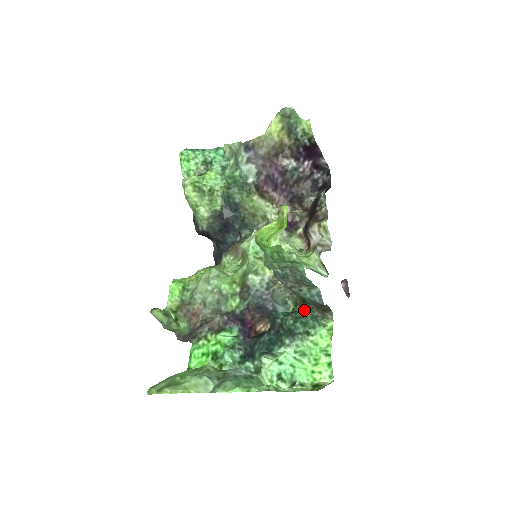
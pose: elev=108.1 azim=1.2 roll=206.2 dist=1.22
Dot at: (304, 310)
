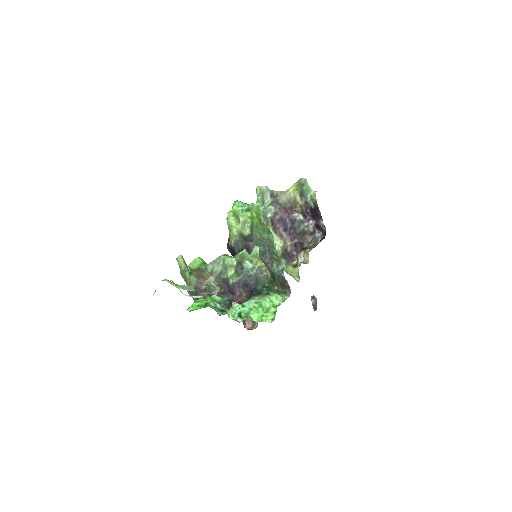
Dot at: (273, 286)
